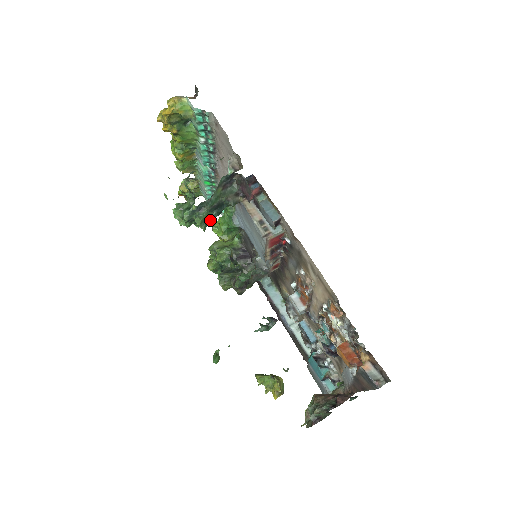
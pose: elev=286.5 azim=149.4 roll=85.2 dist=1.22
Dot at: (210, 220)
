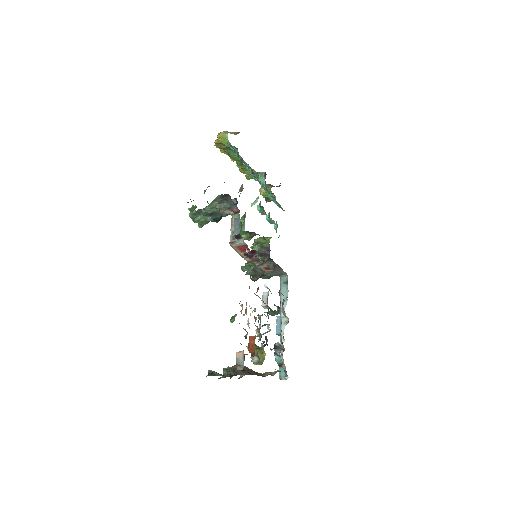
Dot at: (206, 222)
